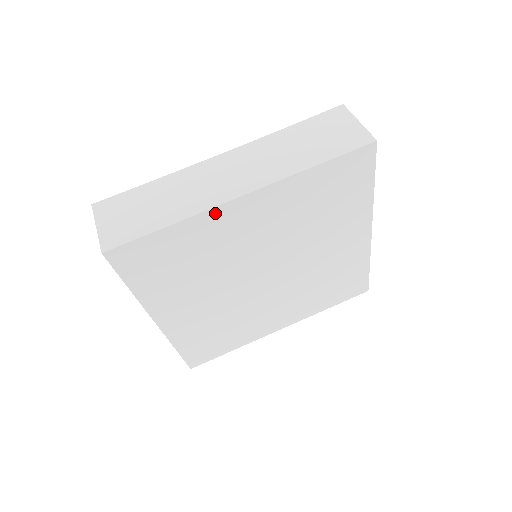
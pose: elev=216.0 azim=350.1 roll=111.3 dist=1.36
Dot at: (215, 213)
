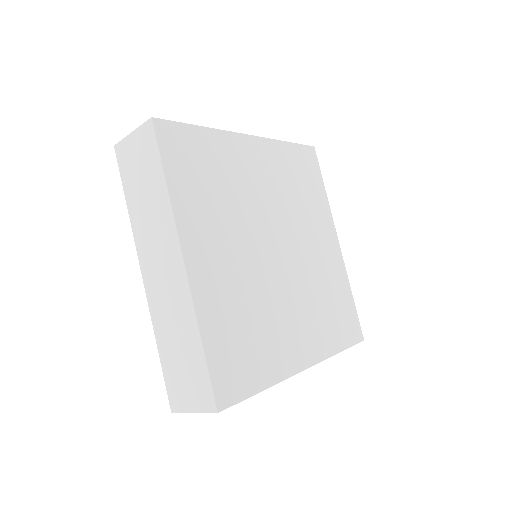
Dot at: (233, 138)
